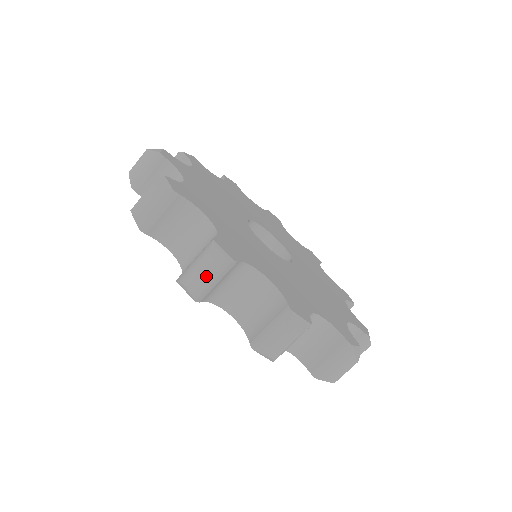
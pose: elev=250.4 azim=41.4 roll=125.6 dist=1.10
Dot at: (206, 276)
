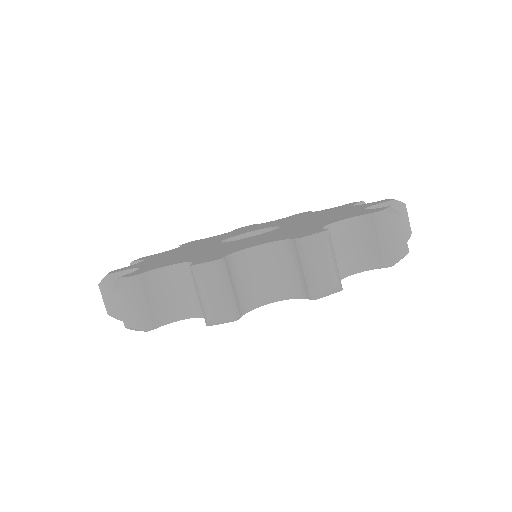
Dot at: (127, 306)
